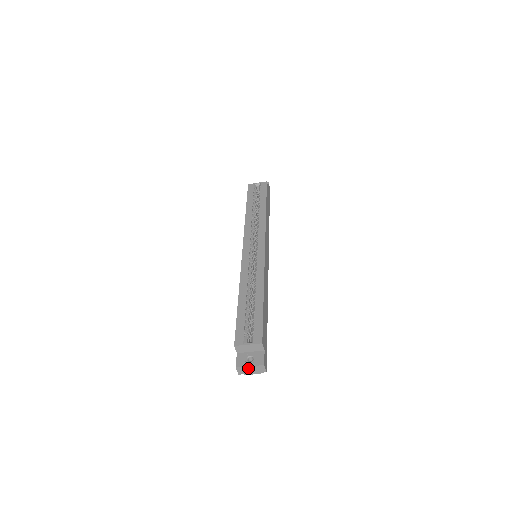
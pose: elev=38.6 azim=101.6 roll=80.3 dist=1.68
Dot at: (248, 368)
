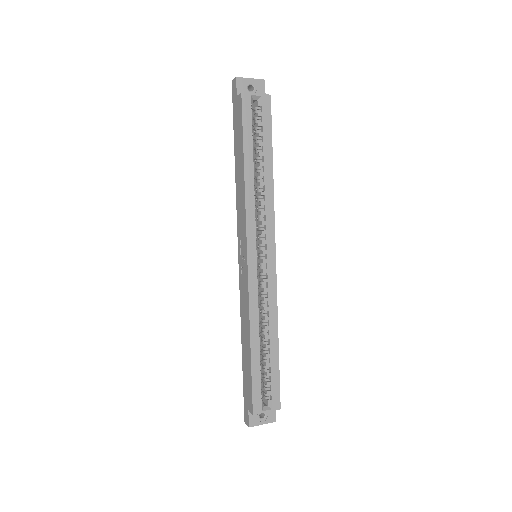
Dot at: (259, 424)
